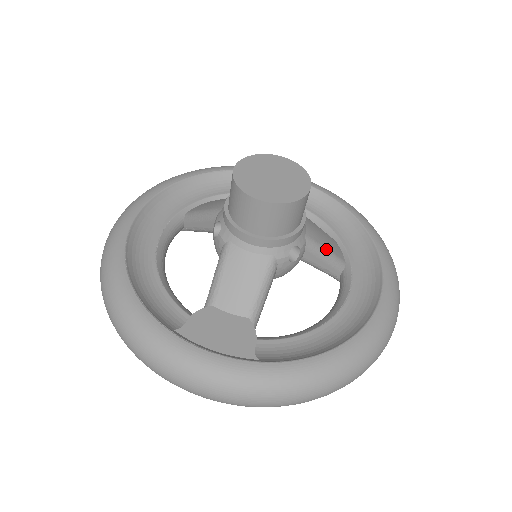
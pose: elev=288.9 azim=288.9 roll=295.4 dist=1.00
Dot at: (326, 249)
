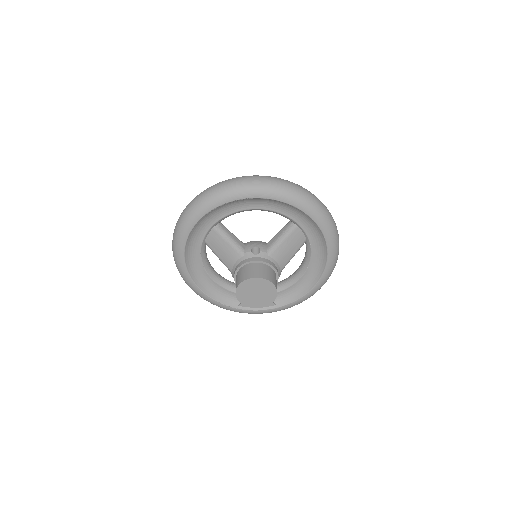
Dot at: (293, 256)
